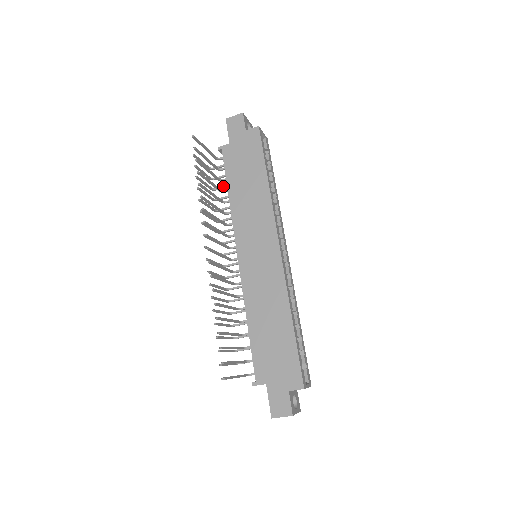
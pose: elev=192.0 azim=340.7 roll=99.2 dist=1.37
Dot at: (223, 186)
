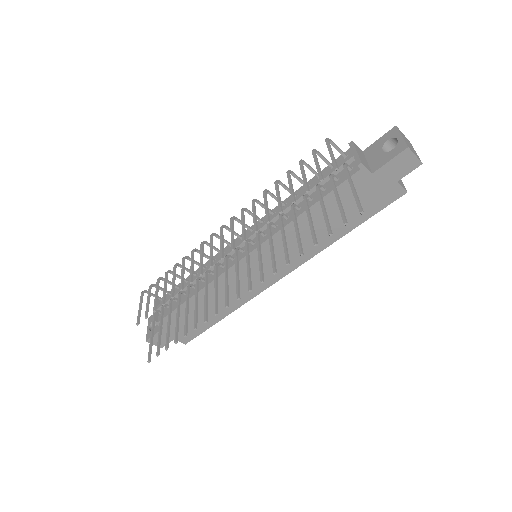
Dot at: (312, 169)
